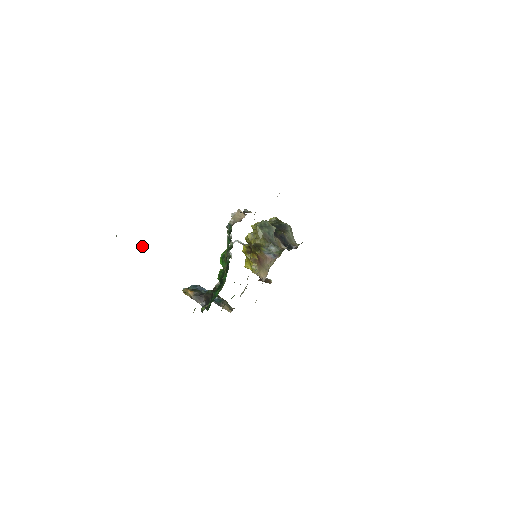
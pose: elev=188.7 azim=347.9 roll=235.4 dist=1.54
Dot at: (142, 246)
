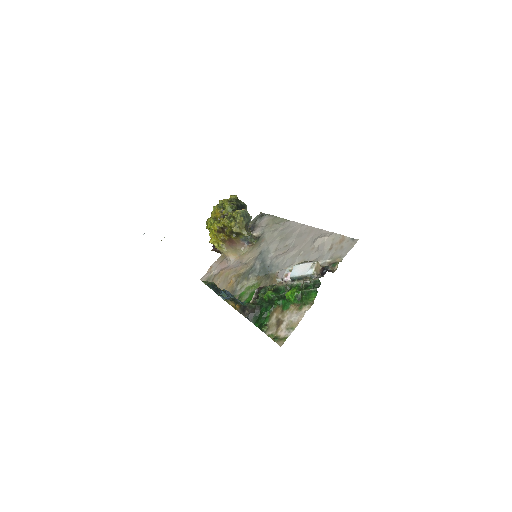
Dot at: occluded
